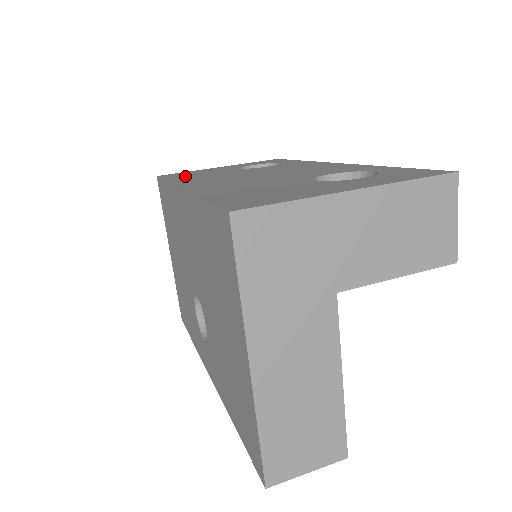
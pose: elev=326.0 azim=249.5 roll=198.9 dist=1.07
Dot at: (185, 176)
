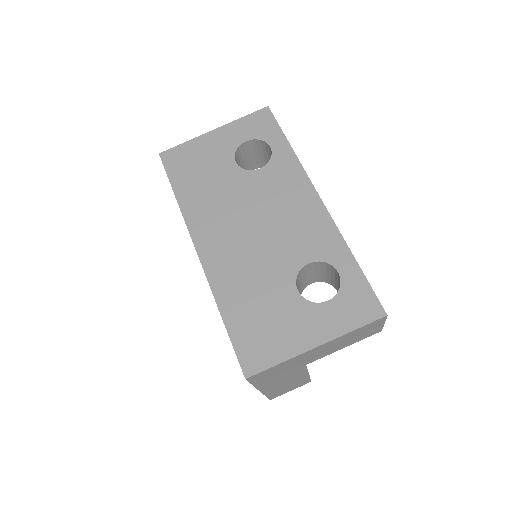
Dot at: (189, 181)
